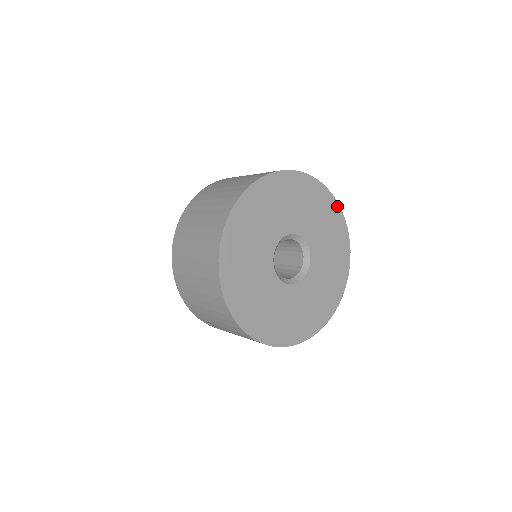
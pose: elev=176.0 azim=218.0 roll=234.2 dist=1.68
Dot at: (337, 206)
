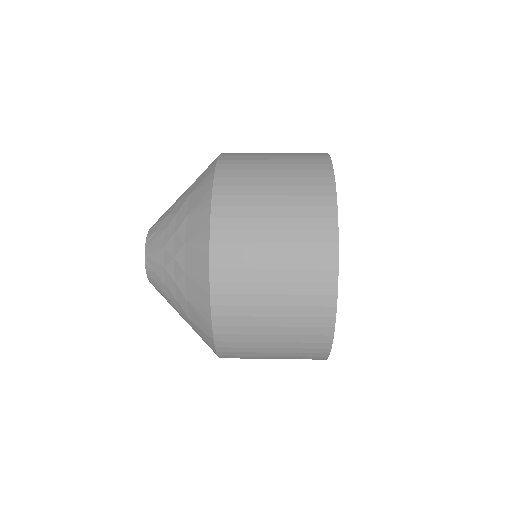
Dot at: occluded
